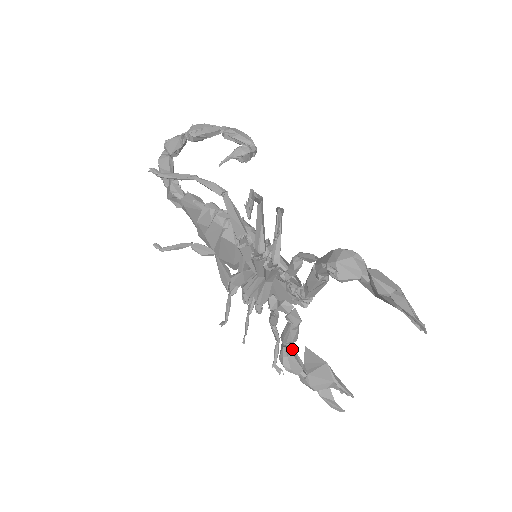
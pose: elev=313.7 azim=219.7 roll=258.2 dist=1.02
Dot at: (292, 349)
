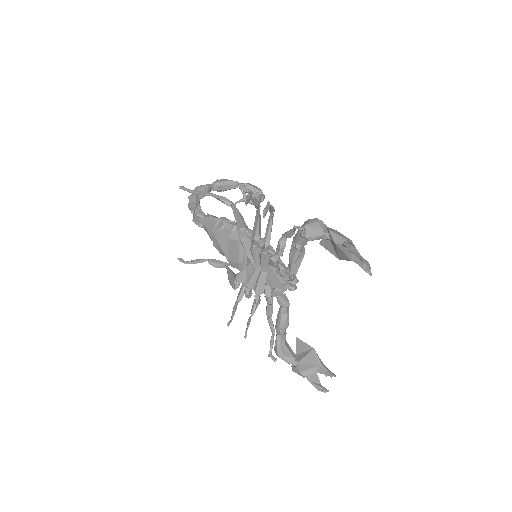
Dot at: (285, 339)
